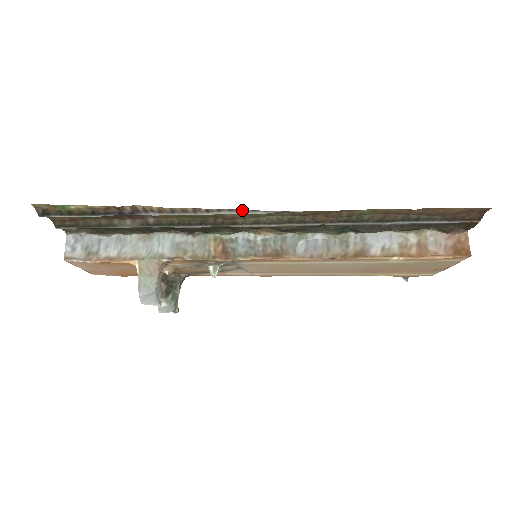
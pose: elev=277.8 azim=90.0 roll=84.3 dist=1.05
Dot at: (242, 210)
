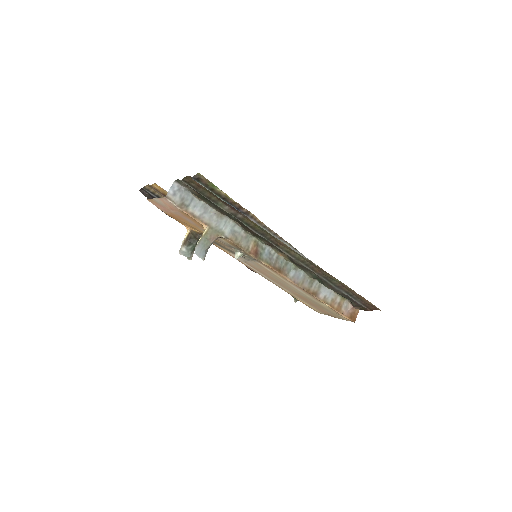
Dot at: (295, 248)
